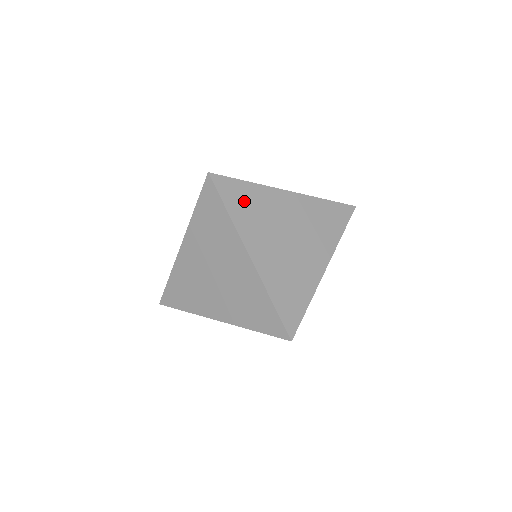
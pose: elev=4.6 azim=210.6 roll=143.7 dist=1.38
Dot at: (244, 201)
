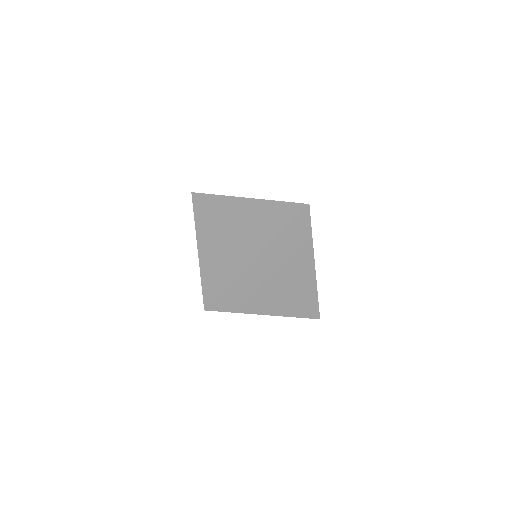
Dot at: occluded
